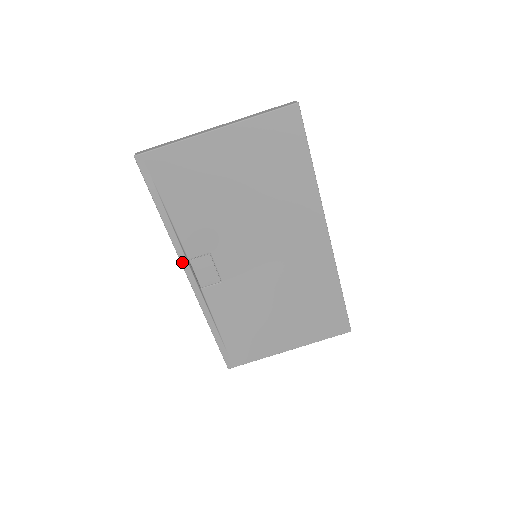
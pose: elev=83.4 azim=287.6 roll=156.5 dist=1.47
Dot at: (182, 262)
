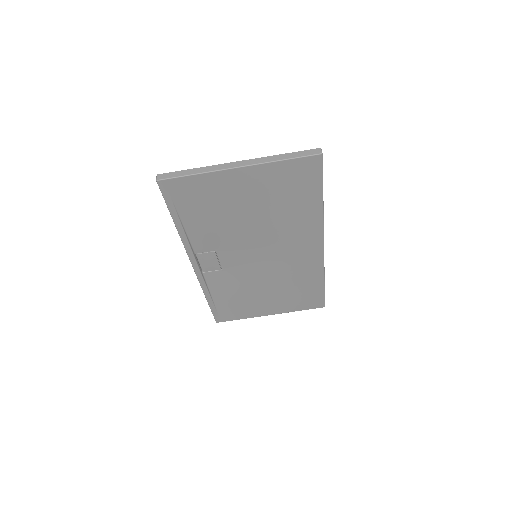
Dot at: (189, 256)
